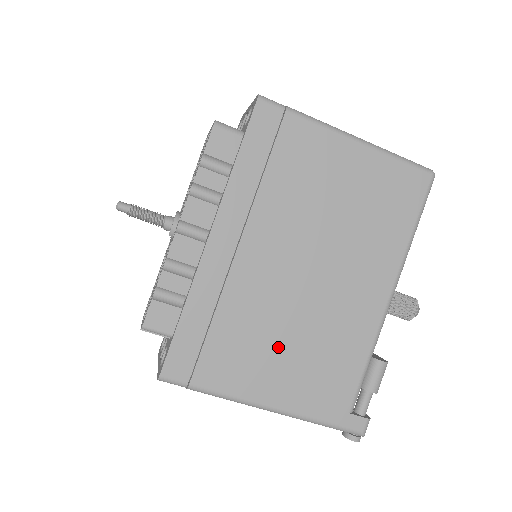
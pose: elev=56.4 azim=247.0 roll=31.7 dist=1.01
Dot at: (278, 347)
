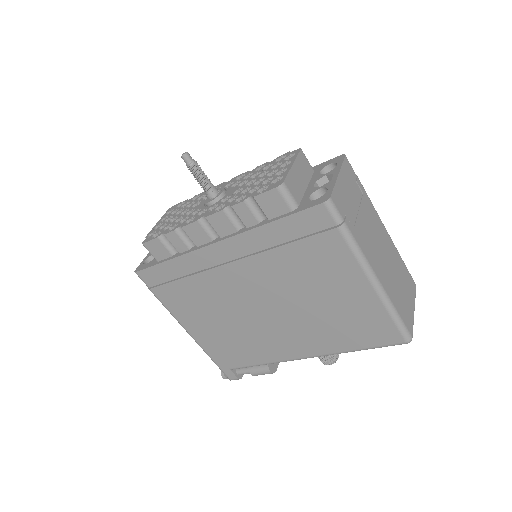
Dot at: (214, 318)
